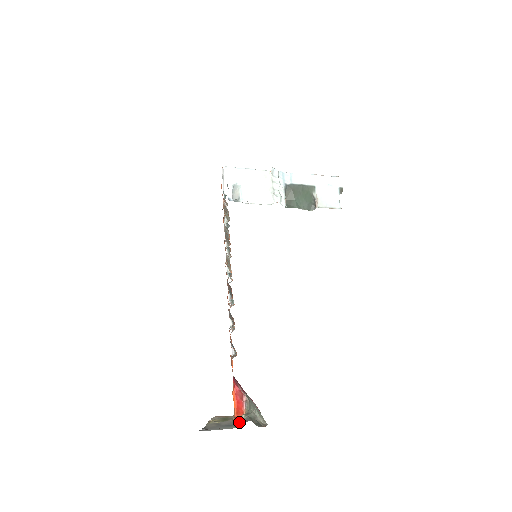
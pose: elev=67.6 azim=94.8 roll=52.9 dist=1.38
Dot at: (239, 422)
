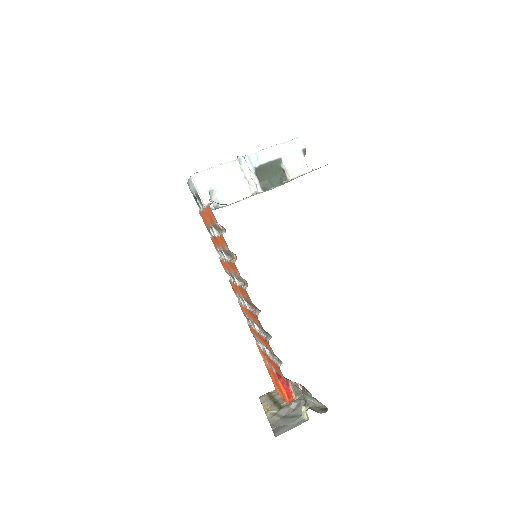
Dot at: (303, 414)
